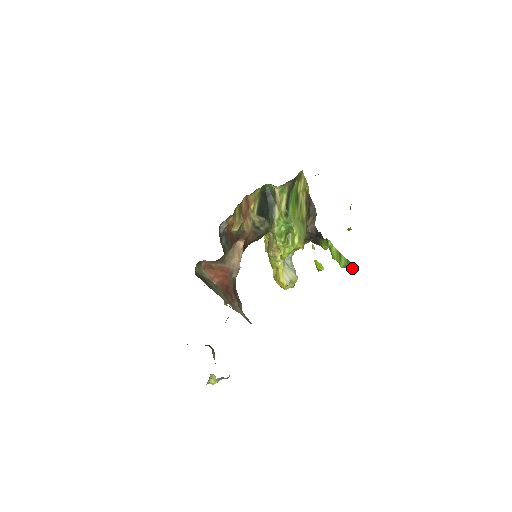
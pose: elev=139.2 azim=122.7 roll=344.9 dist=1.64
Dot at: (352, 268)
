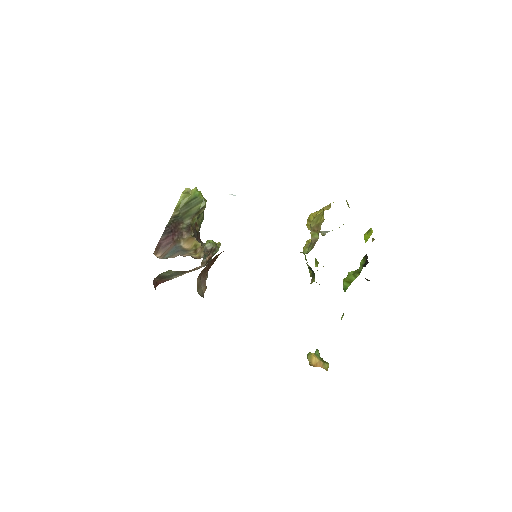
Dot at: occluded
